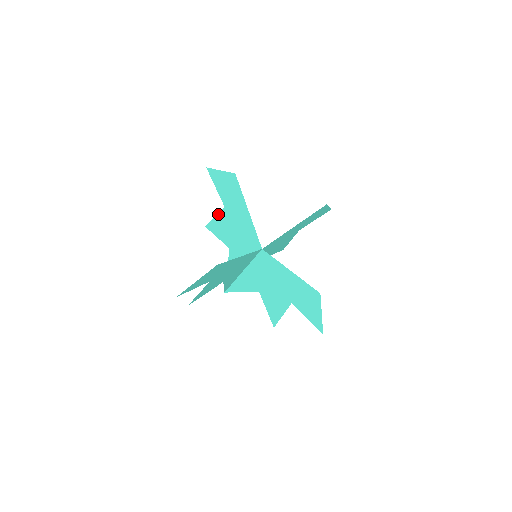
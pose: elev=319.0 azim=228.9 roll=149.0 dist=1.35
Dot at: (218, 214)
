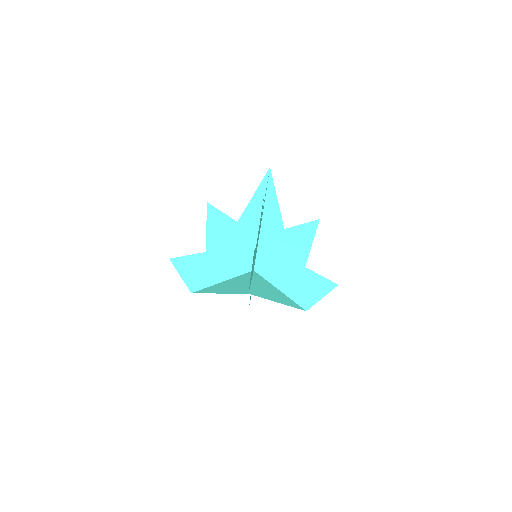
Dot at: occluded
